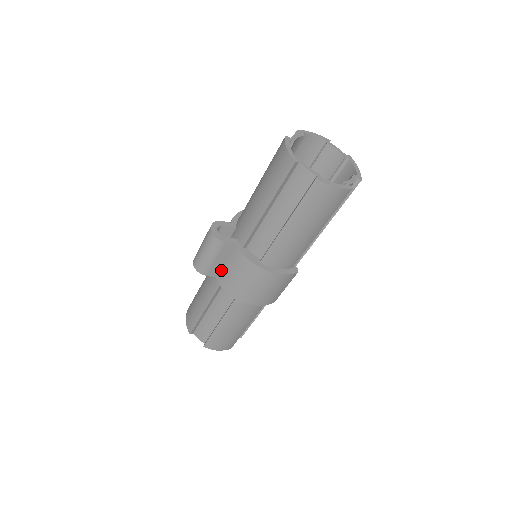
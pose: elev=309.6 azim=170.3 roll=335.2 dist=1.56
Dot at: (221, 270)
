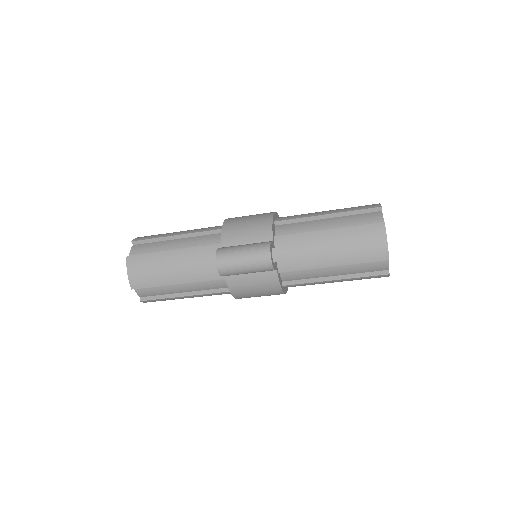
Dot at: (239, 276)
